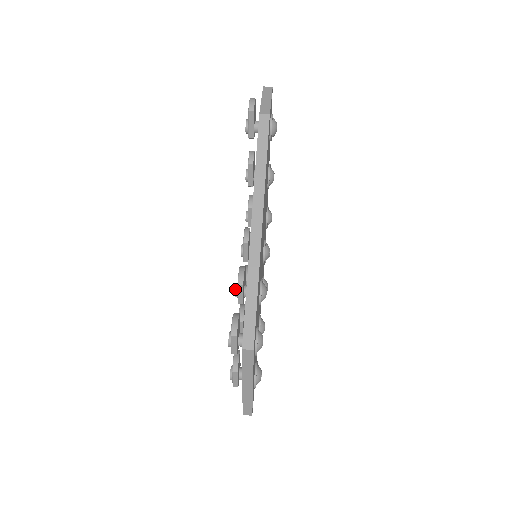
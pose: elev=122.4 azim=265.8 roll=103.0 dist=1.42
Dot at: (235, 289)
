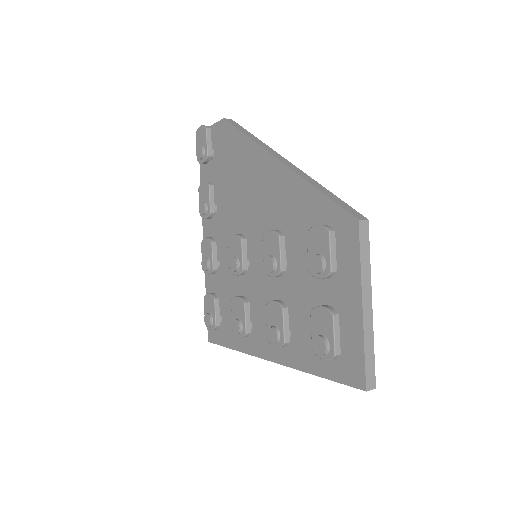
Dot at: (270, 257)
